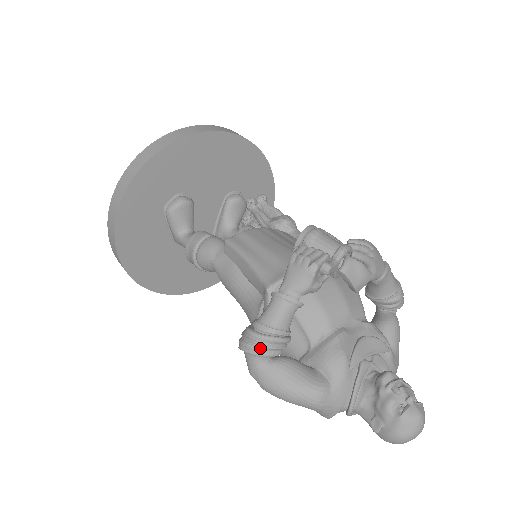
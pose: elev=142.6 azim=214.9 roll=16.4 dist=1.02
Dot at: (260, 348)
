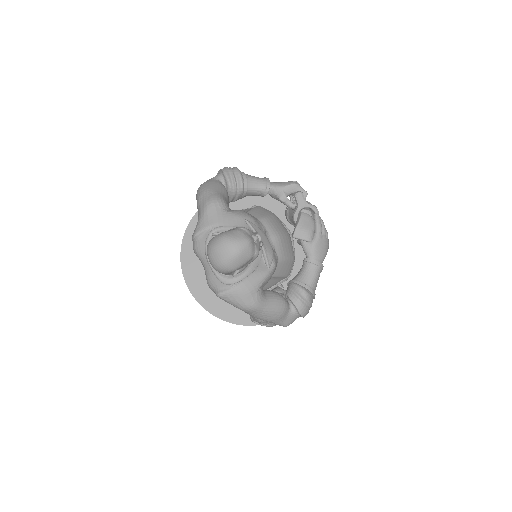
Dot at: (229, 170)
